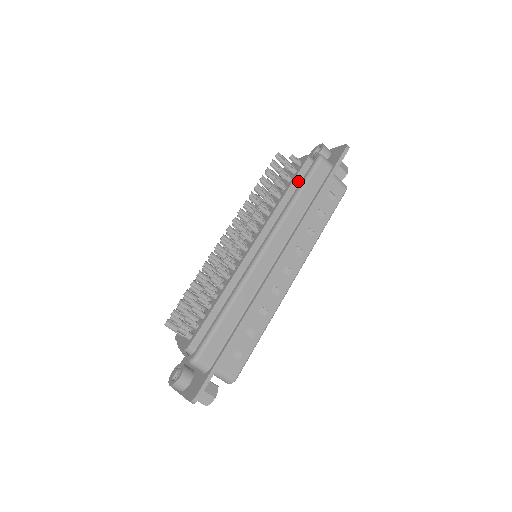
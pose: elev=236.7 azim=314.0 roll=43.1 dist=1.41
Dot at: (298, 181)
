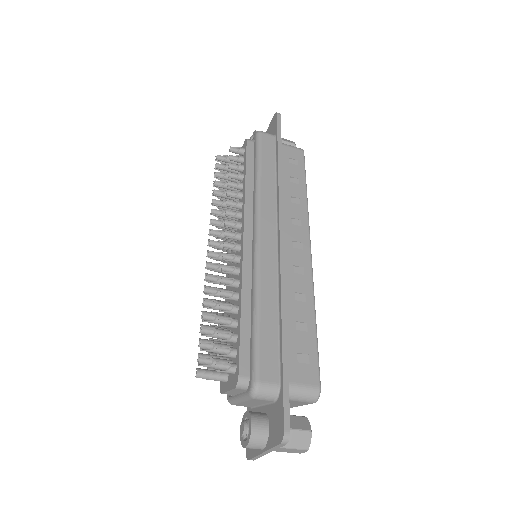
Dot at: (251, 163)
